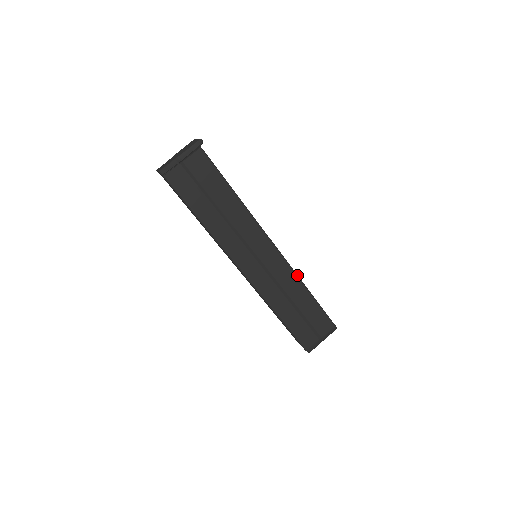
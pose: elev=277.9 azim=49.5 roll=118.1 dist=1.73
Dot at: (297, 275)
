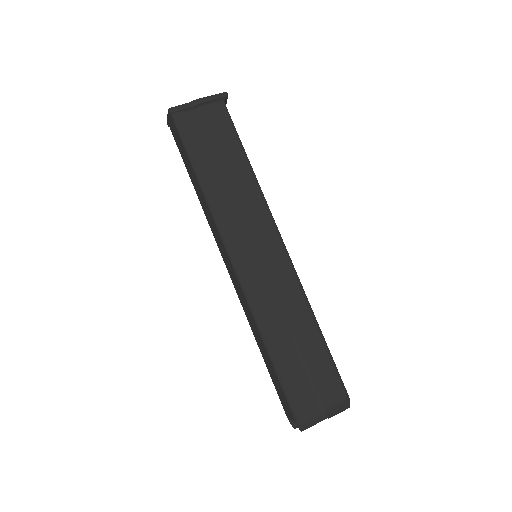
Dot at: occluded
